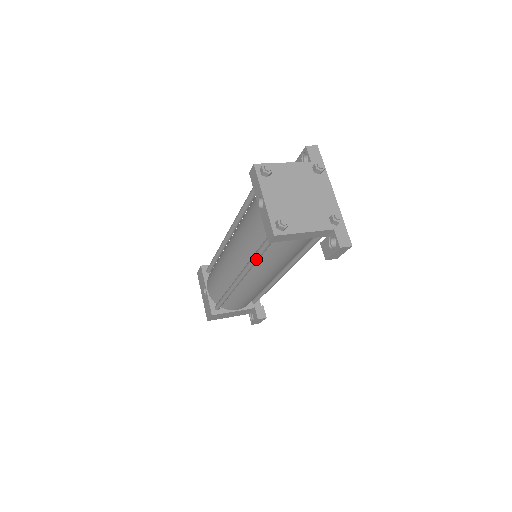
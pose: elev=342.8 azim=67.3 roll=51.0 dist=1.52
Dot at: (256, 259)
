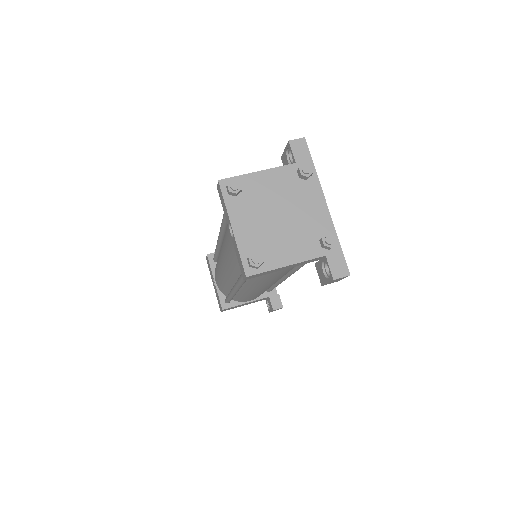
Dot at: (243, 281)
